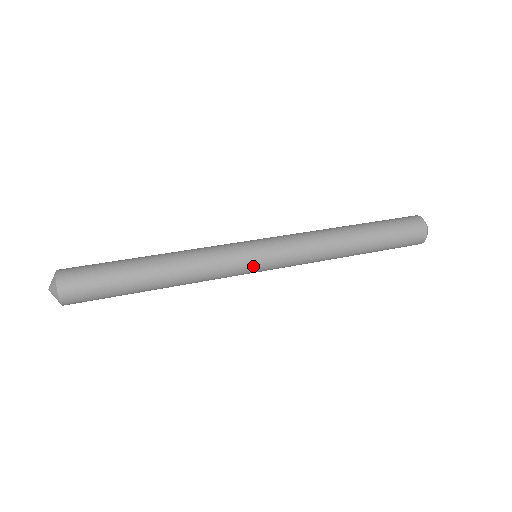
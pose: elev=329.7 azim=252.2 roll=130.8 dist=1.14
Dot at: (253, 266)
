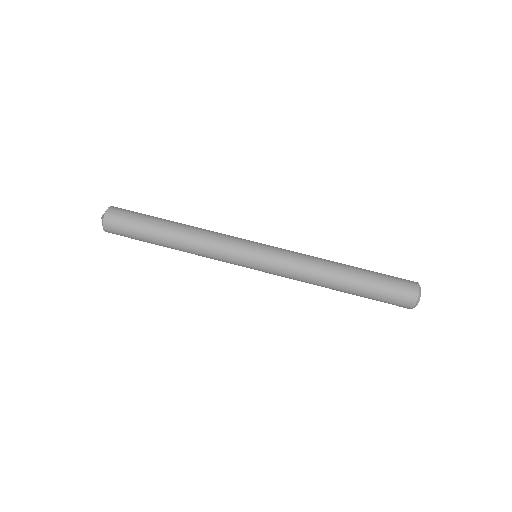
Dot at: occluded
